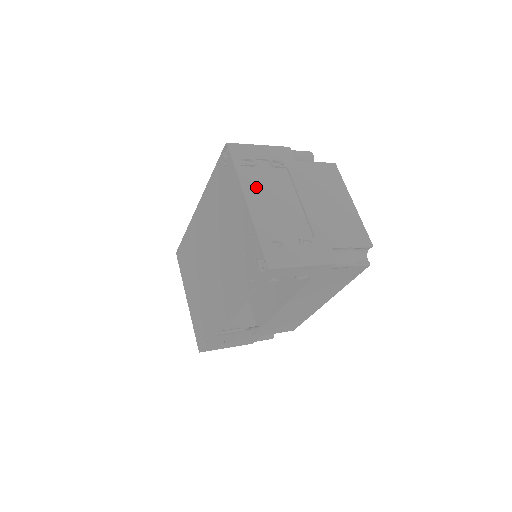
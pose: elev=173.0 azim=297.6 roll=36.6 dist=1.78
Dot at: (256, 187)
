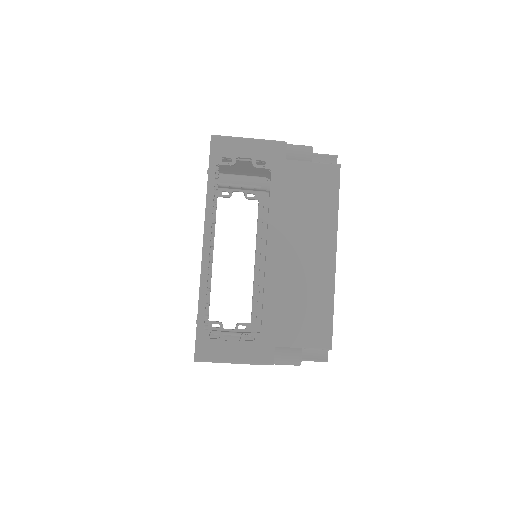
Dot at: occluded
